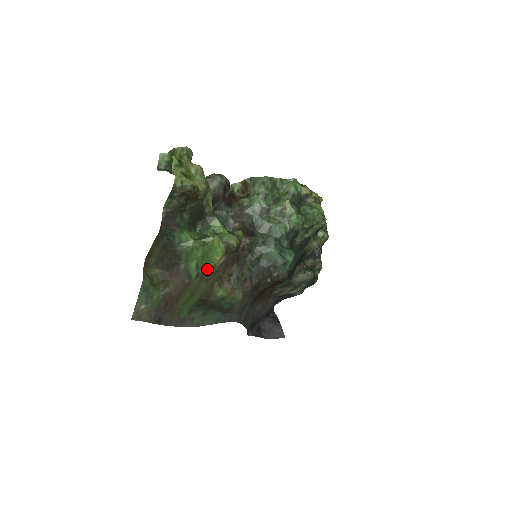
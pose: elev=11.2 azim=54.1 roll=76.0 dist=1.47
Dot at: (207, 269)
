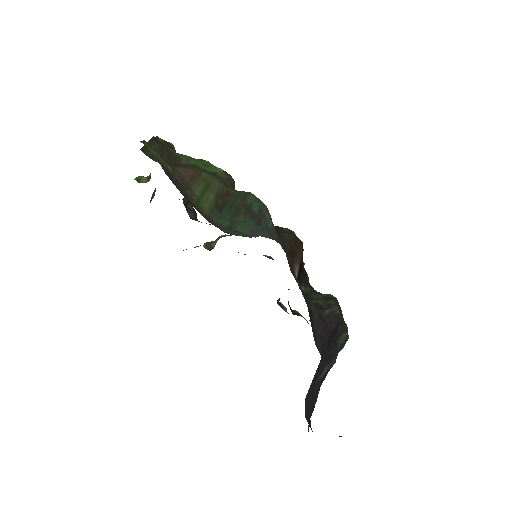
Dot at: (213, 173)
